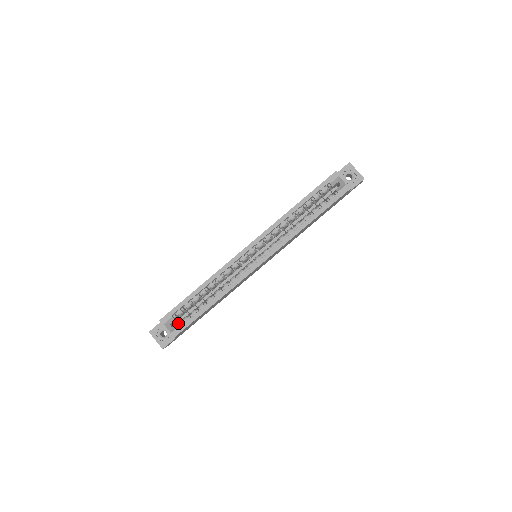
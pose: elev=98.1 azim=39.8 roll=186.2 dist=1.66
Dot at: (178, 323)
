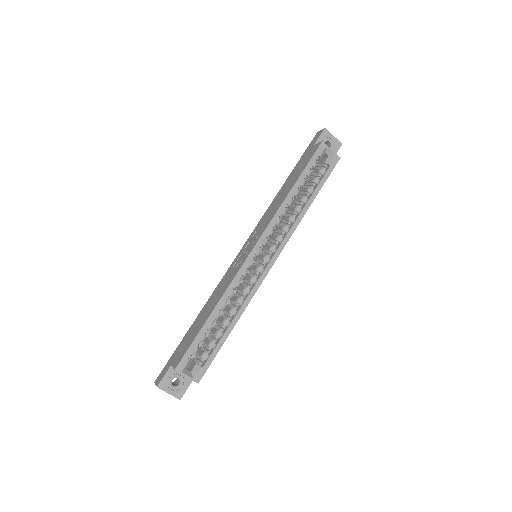
Dot at: (197, 364)
